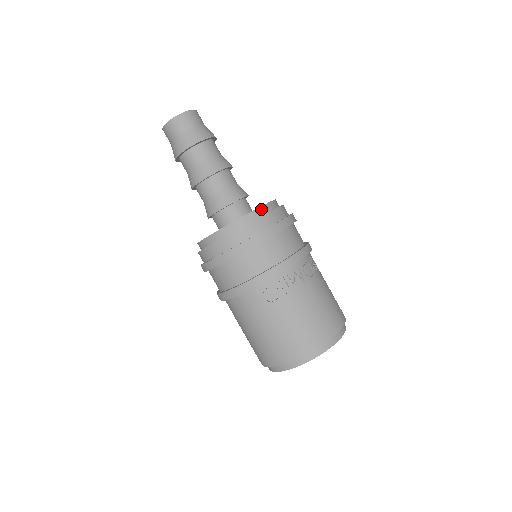
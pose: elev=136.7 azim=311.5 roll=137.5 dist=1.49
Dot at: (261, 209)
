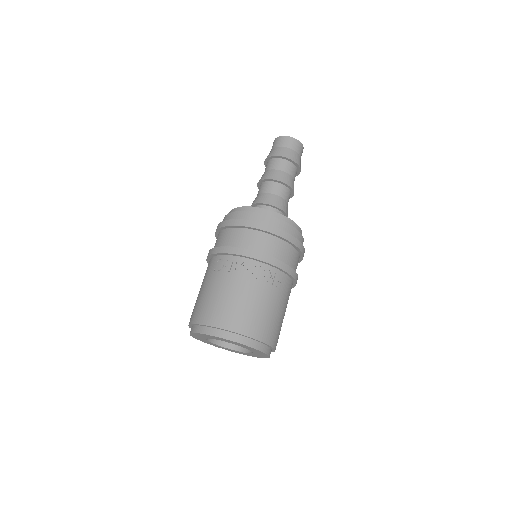
Dot at: (266, 211)
